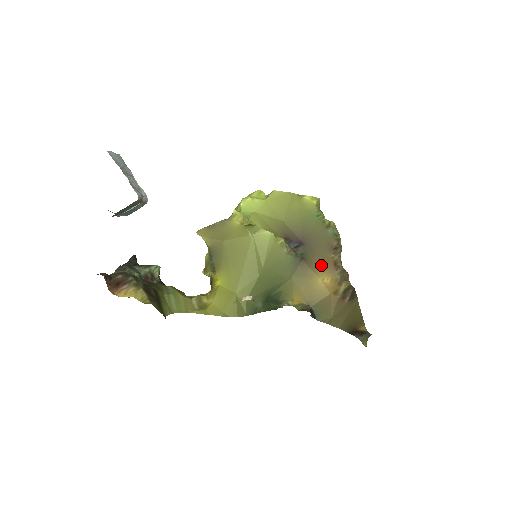
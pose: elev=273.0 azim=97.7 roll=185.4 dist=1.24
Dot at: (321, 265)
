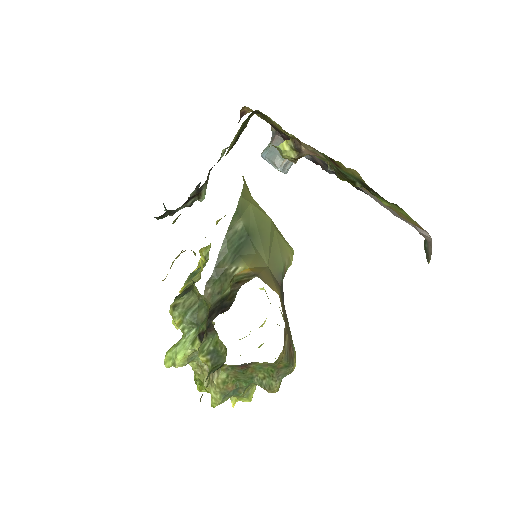
Dot at: occluded
